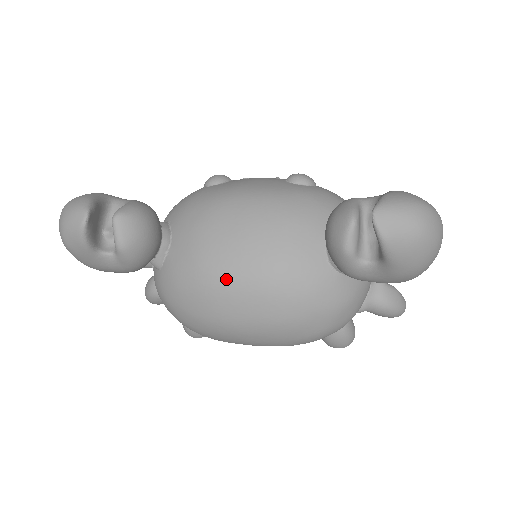
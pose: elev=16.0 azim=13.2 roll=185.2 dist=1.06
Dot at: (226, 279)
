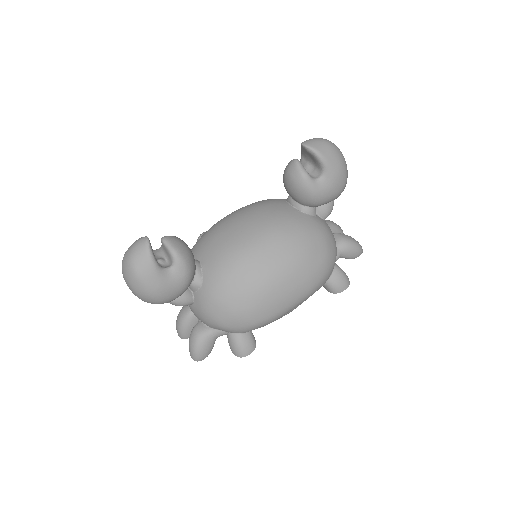
Dot at: (250, 246)
